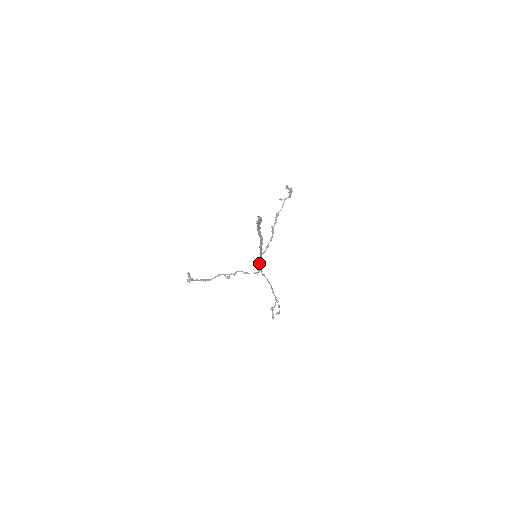
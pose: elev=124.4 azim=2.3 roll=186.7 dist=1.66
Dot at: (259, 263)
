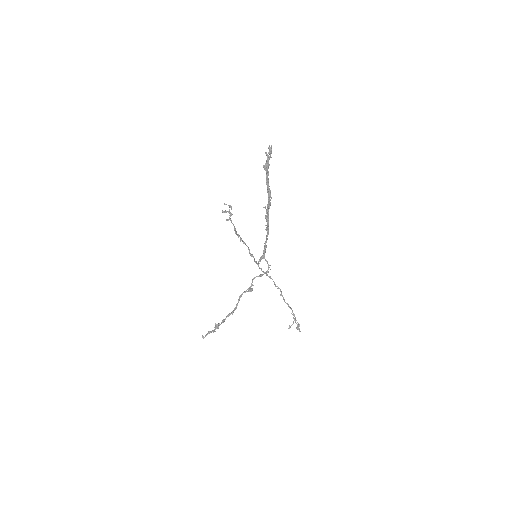
Dot at: (264, 258)
